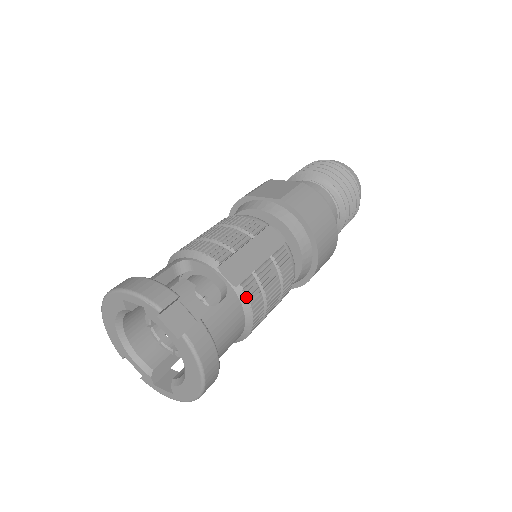
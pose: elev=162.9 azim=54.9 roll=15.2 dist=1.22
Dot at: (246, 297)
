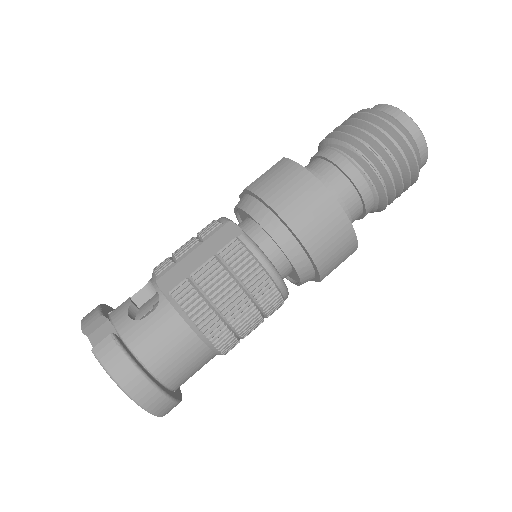
Dot at: (178, 304)
